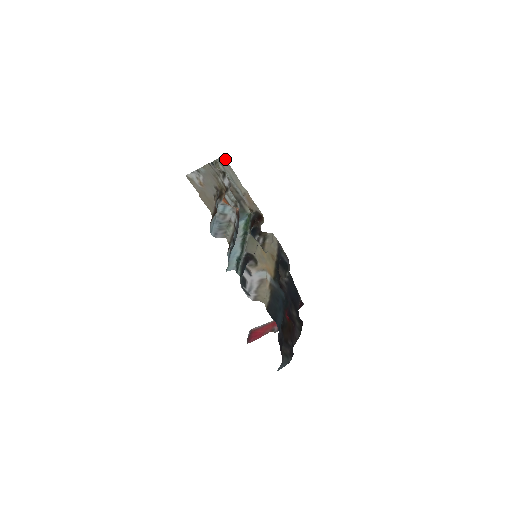
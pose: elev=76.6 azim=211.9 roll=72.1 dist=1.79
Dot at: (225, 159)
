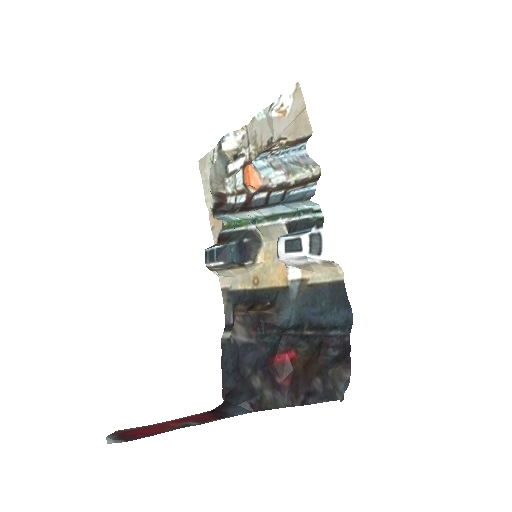
Dot at: (199, 165)
